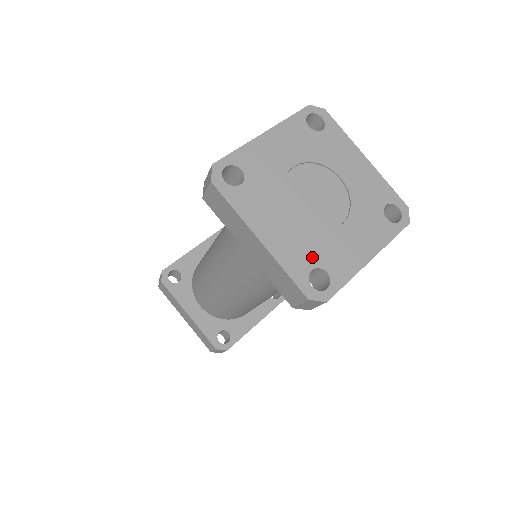
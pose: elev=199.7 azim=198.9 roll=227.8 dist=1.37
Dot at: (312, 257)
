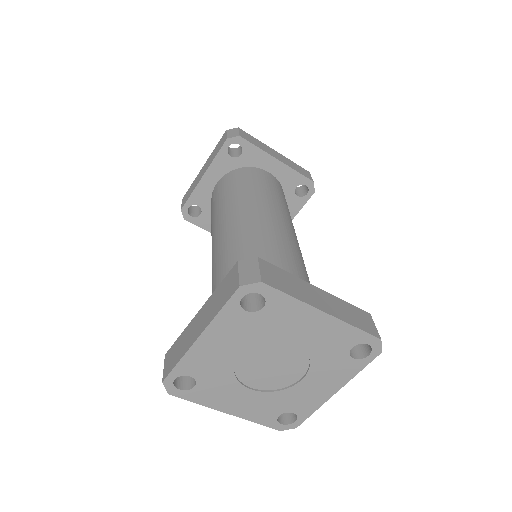
Dot at: (277, 409)
